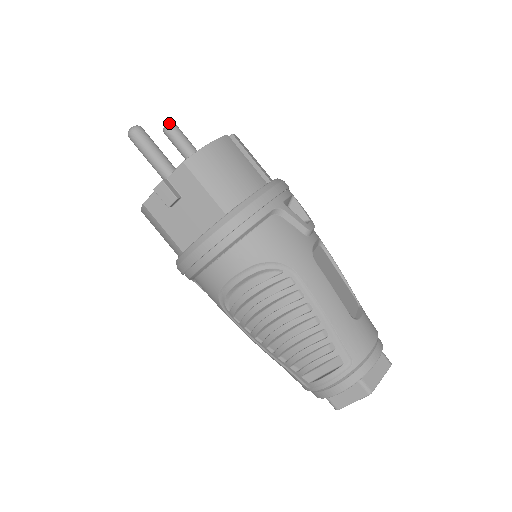
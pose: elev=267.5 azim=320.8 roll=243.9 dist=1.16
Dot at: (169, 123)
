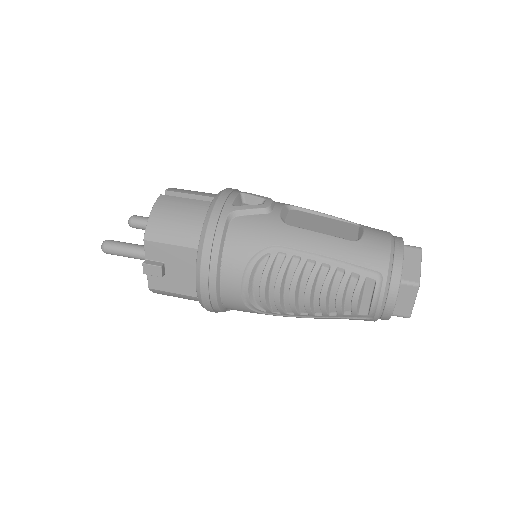
Dot at: (129, 219)
